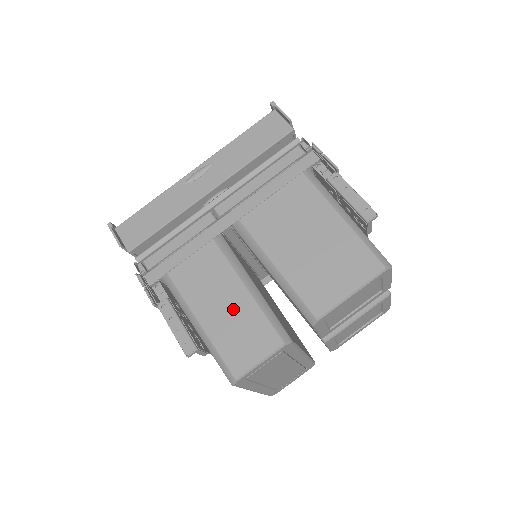
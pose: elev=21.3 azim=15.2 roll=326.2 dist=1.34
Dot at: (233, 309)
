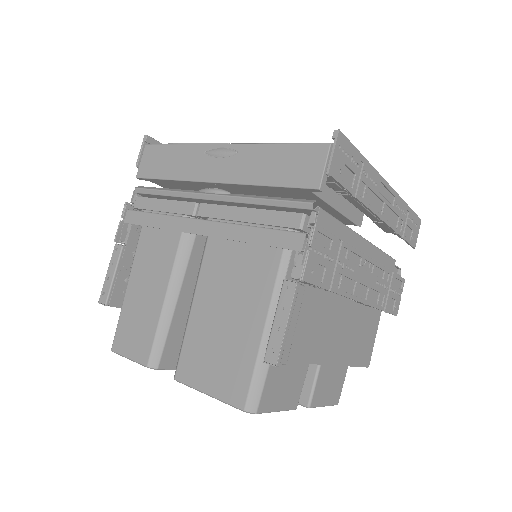
Dot at: (147, 302)
